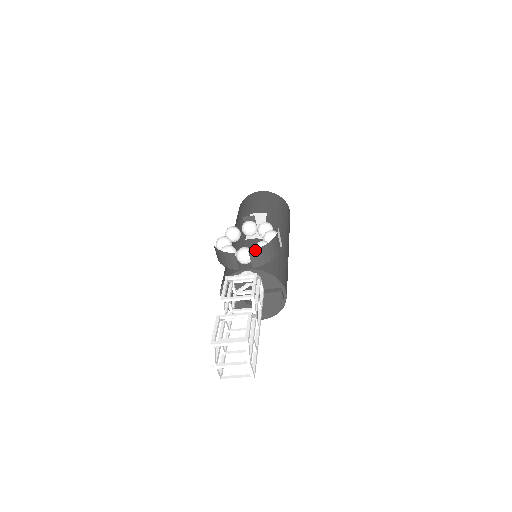
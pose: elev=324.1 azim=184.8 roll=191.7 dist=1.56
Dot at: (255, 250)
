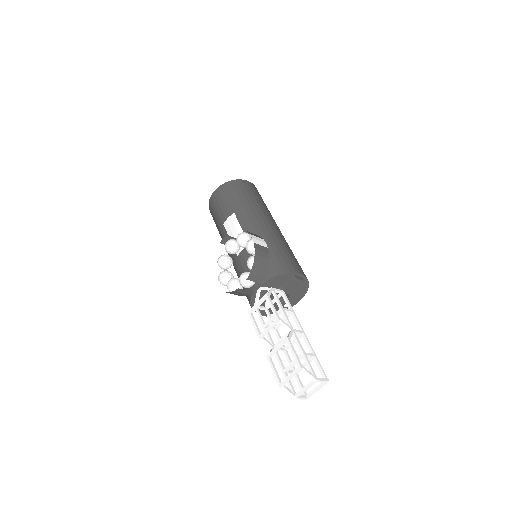
Dot at: (250, 274)
